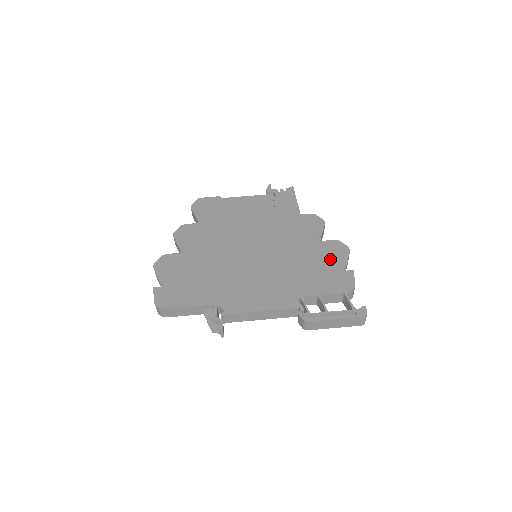
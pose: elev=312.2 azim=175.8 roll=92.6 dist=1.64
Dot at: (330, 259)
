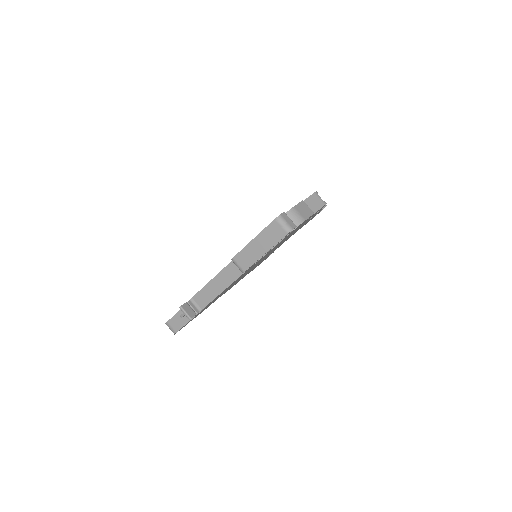
Dot at: occluded
